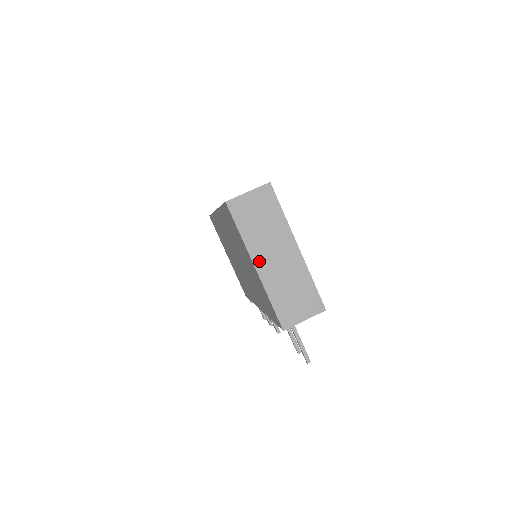
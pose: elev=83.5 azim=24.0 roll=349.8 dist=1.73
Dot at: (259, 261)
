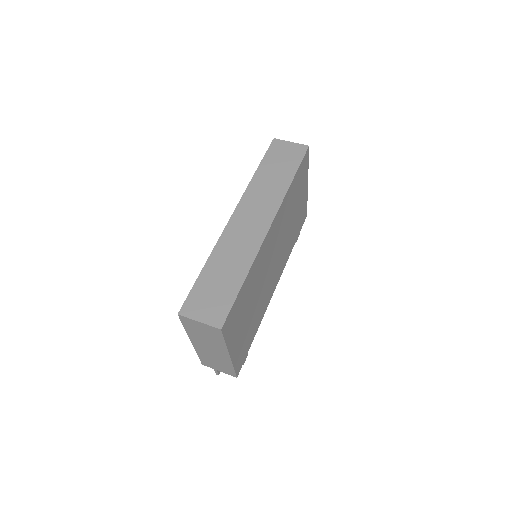
Dot at: (195, 343)
